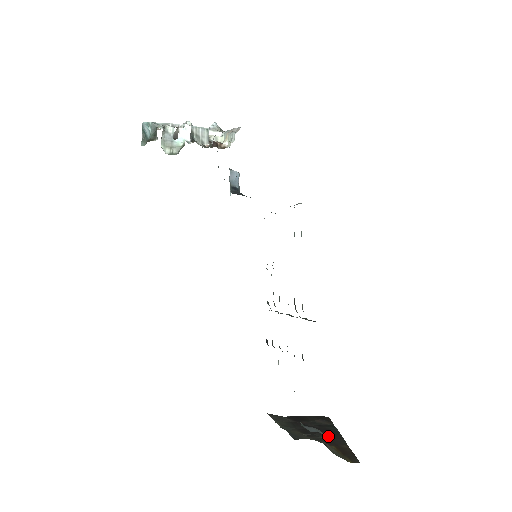
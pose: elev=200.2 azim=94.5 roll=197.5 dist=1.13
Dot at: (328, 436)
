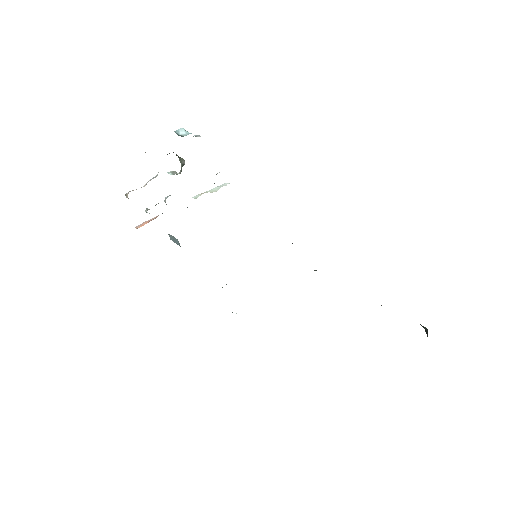
Dot at: occluded
